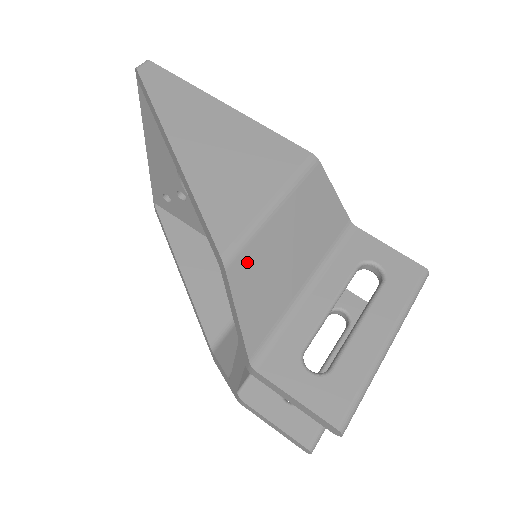
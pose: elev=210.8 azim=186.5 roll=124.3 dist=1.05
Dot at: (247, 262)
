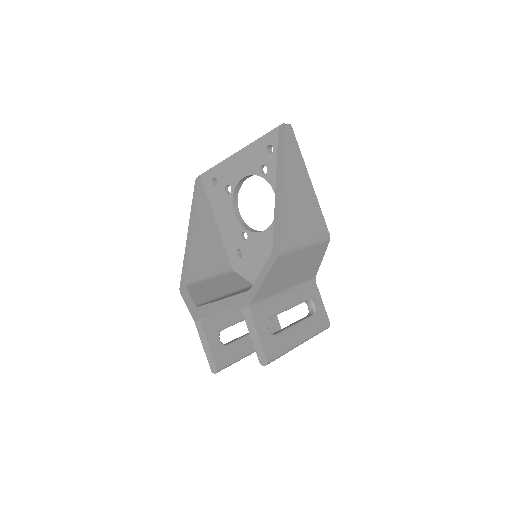
Dot at: (284, 260)
